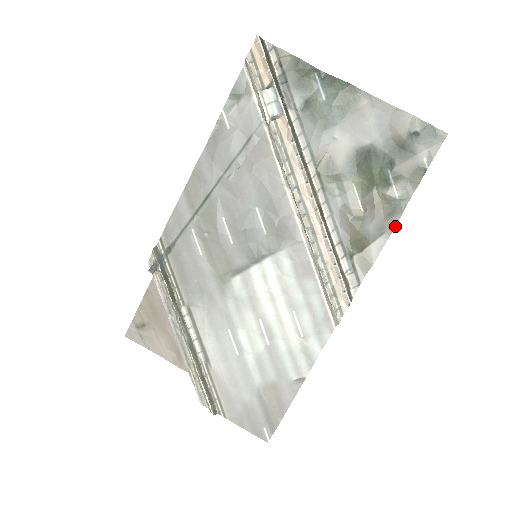
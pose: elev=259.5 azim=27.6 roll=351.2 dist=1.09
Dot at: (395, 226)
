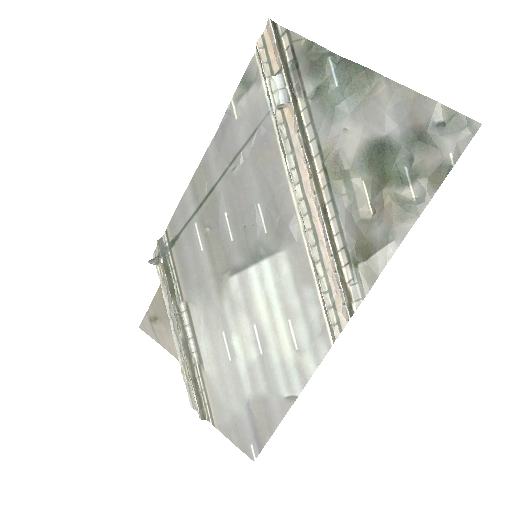
Dot at: (407, 233)
